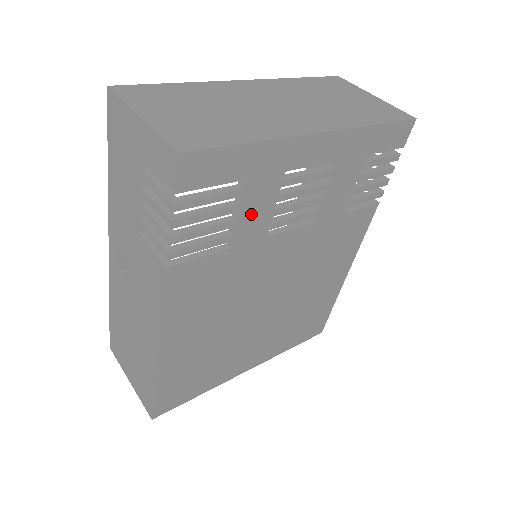
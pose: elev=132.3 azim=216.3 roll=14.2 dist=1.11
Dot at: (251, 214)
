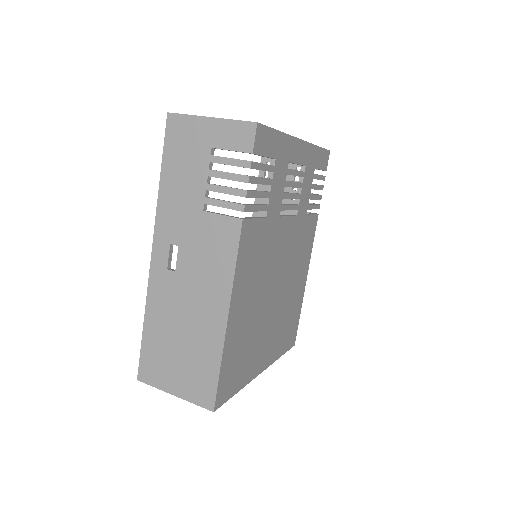
Dot at: (275, 191)
